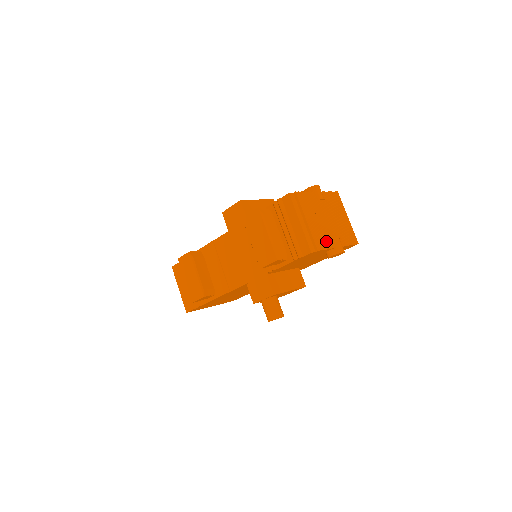
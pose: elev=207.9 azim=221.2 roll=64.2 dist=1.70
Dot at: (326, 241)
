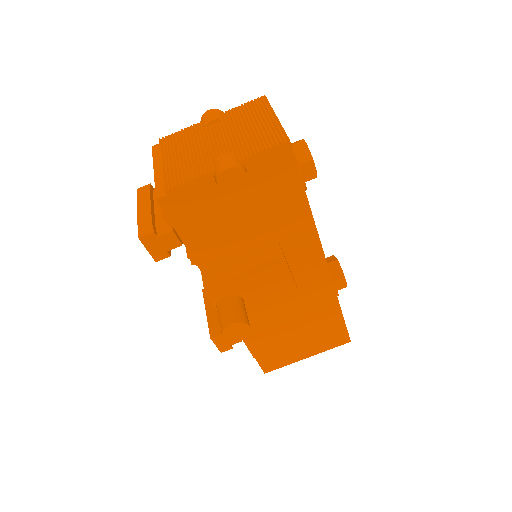
Dot at: (195, 171)
